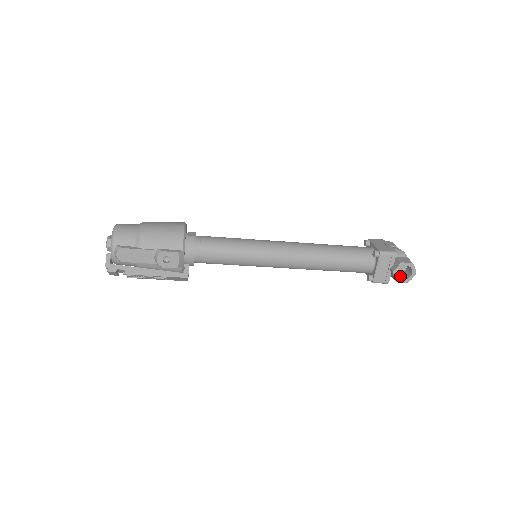
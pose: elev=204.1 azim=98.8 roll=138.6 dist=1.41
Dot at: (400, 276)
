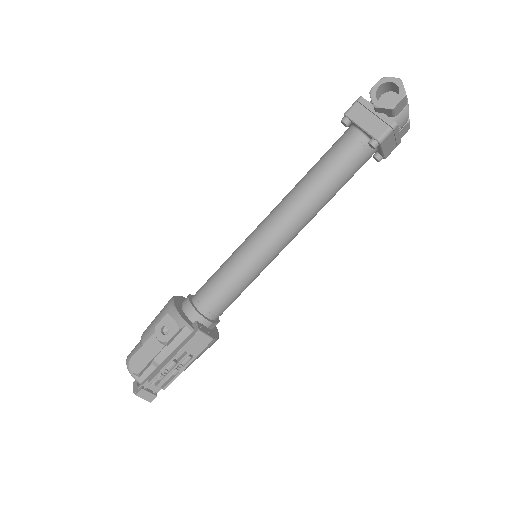
Dot at: occluded
